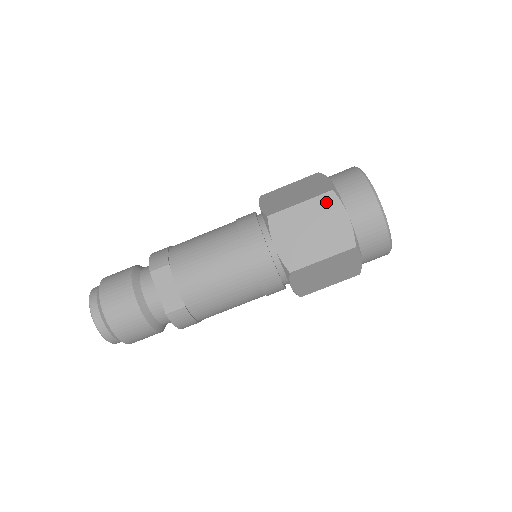
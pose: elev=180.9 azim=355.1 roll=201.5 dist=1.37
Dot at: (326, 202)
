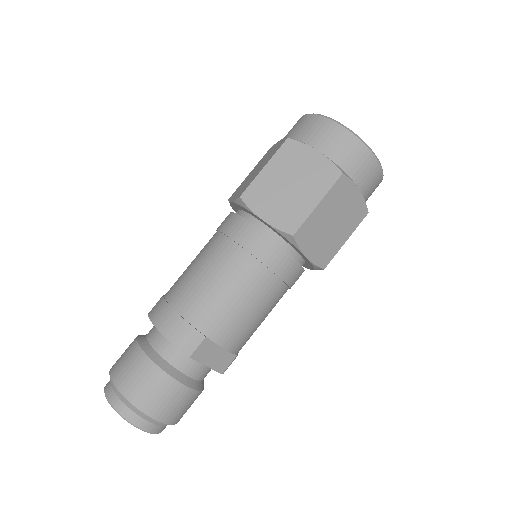
Dot at: (340, 189)
